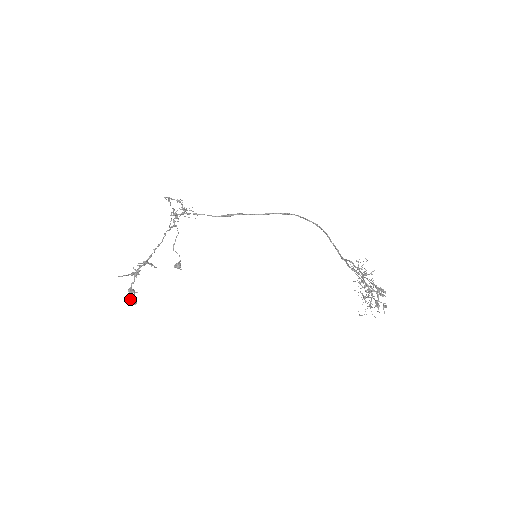
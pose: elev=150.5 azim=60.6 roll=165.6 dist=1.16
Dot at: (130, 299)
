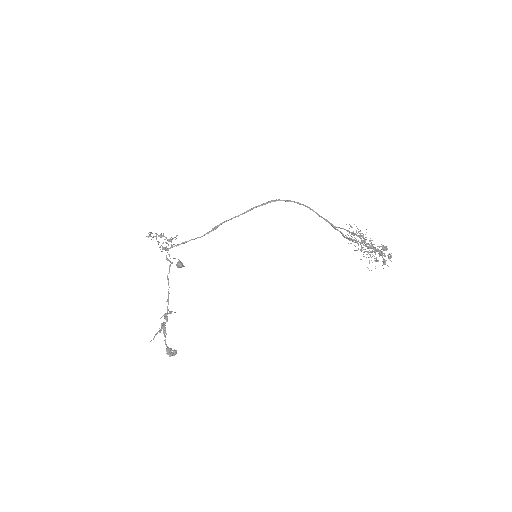
Dot at: (171, 355)
